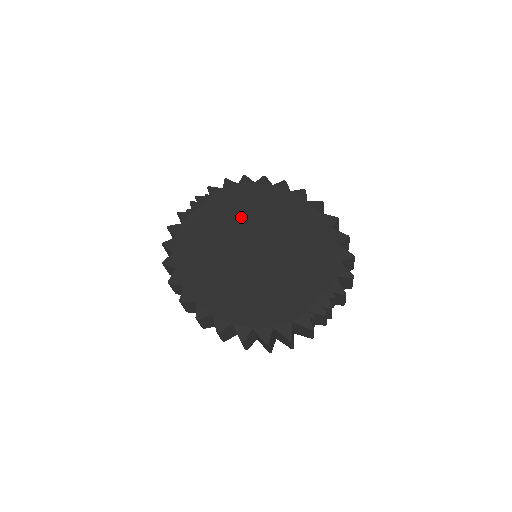
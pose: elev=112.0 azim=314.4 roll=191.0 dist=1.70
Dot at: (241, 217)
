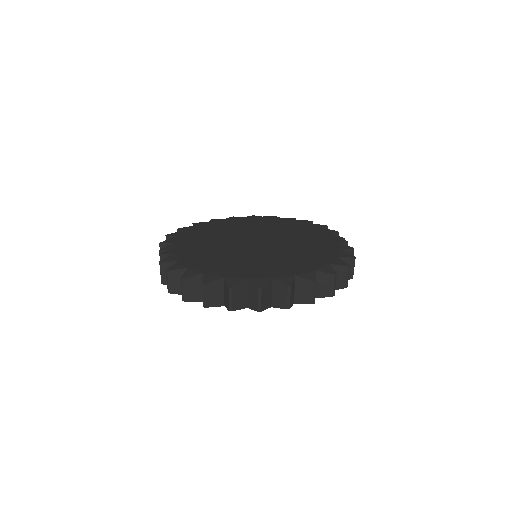
Dot at: (218, 238)
